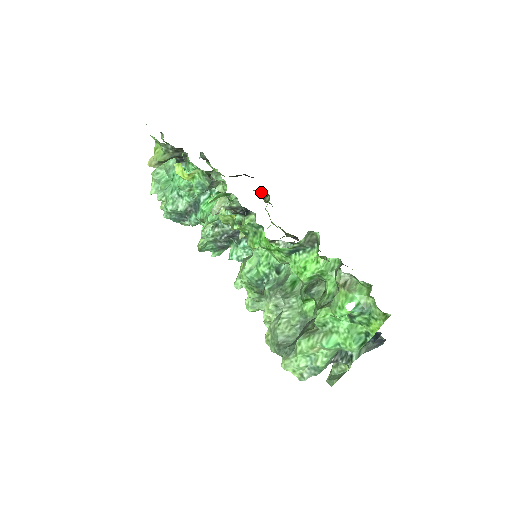
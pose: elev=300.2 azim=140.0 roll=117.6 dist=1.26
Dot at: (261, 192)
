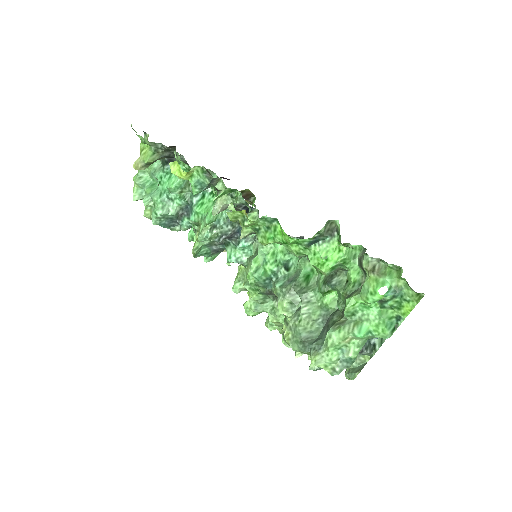
Dot at: (246, 193)
